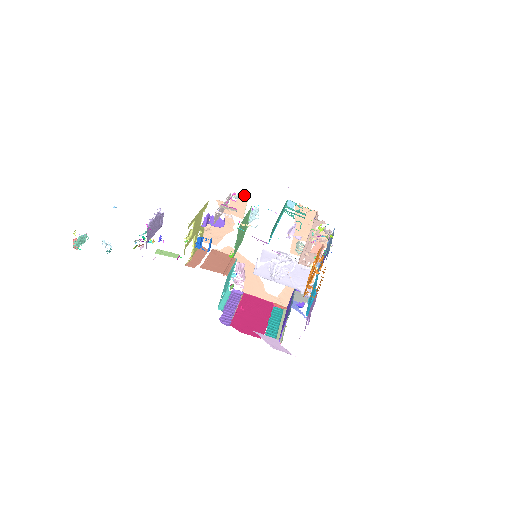
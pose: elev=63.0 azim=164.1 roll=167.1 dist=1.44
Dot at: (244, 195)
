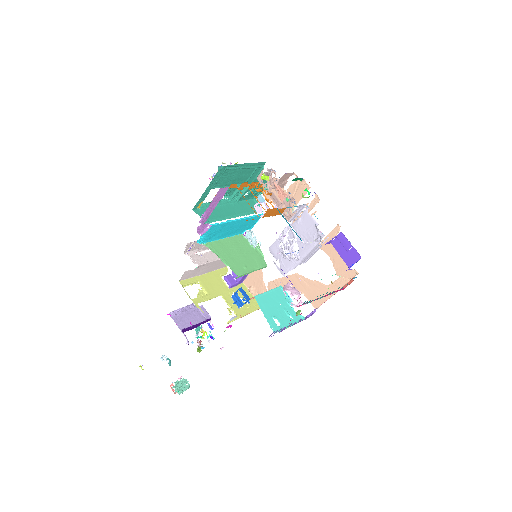
Dot at: occluded
